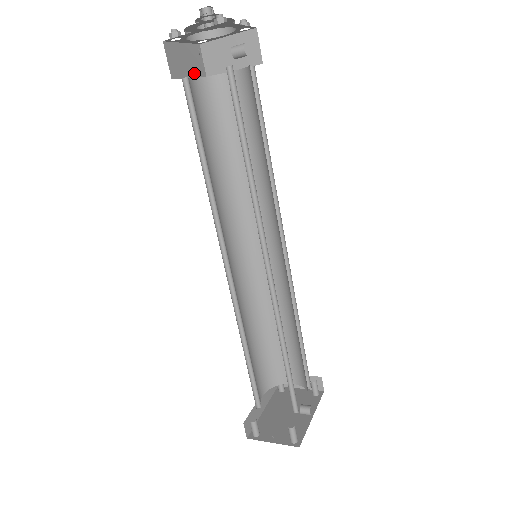
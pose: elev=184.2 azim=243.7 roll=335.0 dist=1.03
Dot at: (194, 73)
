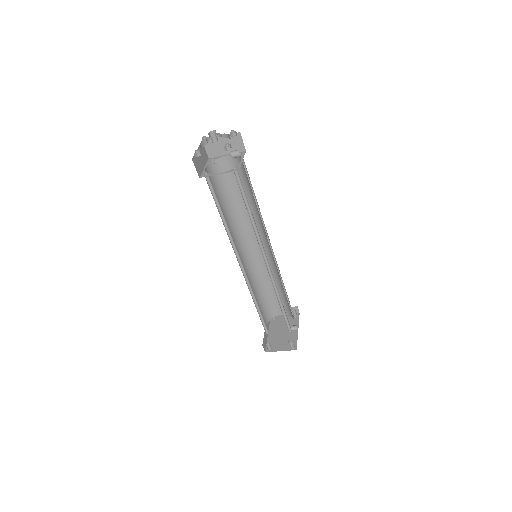
Dot at: (204, 162)
